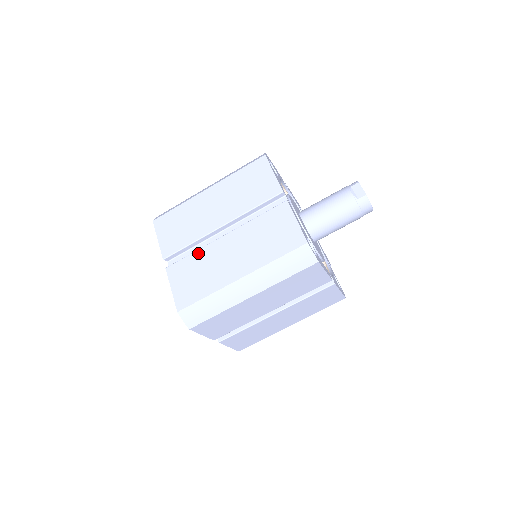
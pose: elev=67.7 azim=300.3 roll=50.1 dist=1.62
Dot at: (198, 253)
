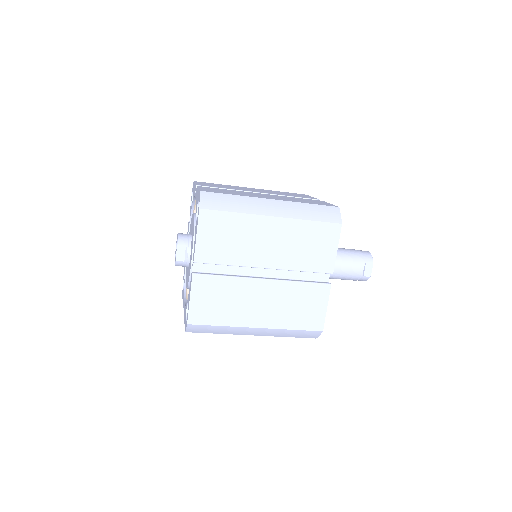
Dot at: (232, 280)
